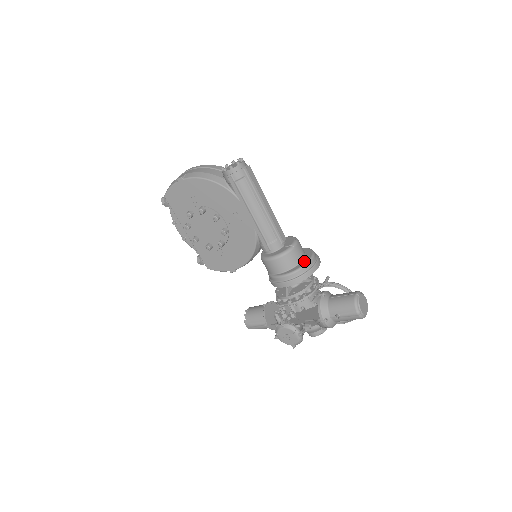
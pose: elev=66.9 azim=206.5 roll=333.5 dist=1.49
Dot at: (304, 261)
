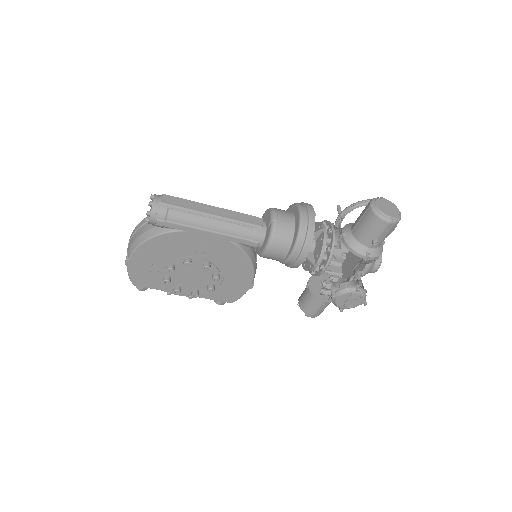
Dot at: (296, 223)
